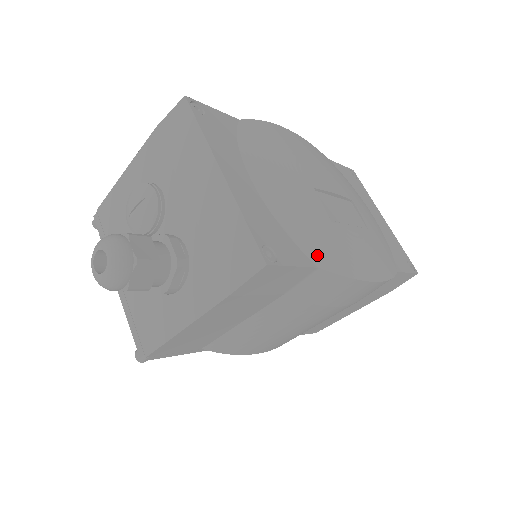
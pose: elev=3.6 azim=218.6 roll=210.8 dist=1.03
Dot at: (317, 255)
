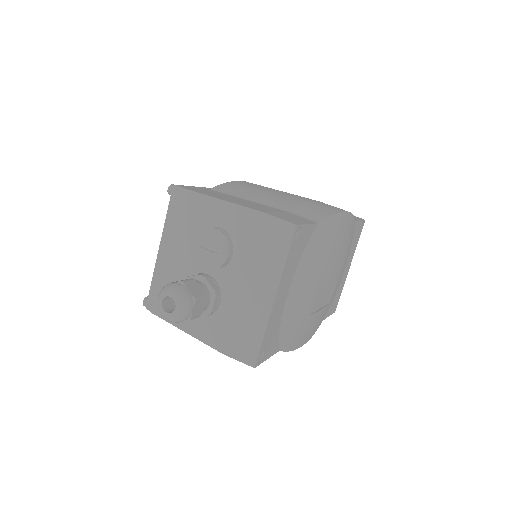
Dot at: (285, 343)
